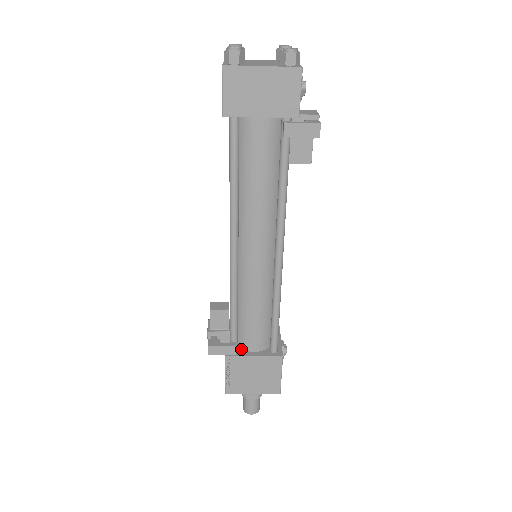
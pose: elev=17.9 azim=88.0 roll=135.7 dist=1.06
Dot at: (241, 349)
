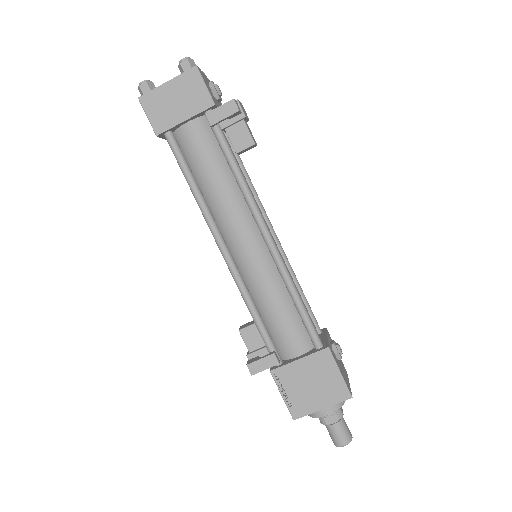
Dot at: (286, 360)
